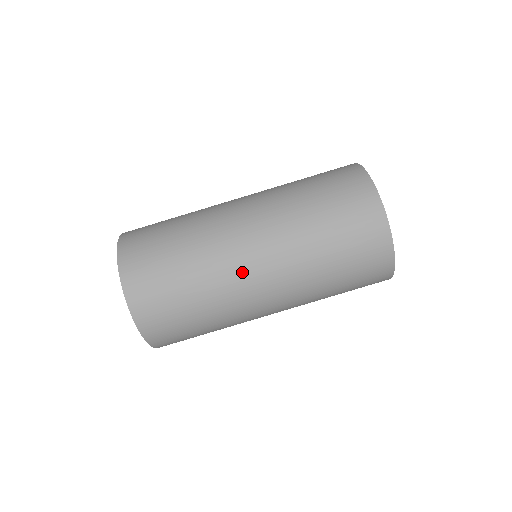
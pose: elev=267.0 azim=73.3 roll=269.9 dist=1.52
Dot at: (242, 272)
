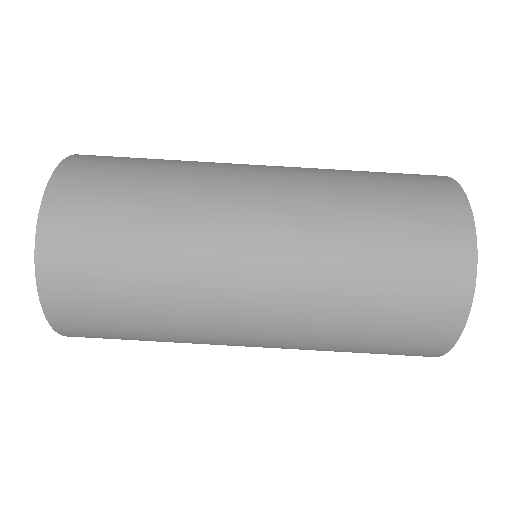
Dot at: (227, 317)
